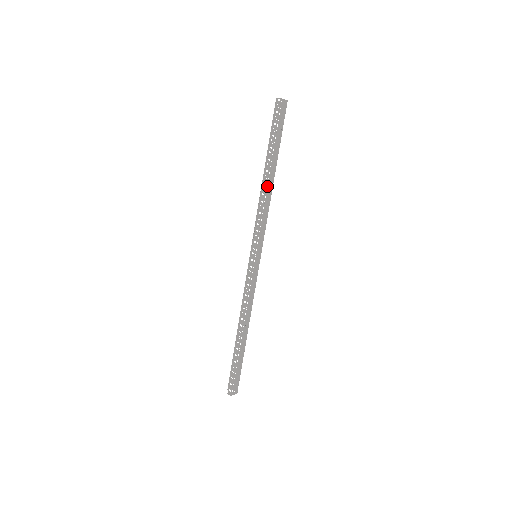
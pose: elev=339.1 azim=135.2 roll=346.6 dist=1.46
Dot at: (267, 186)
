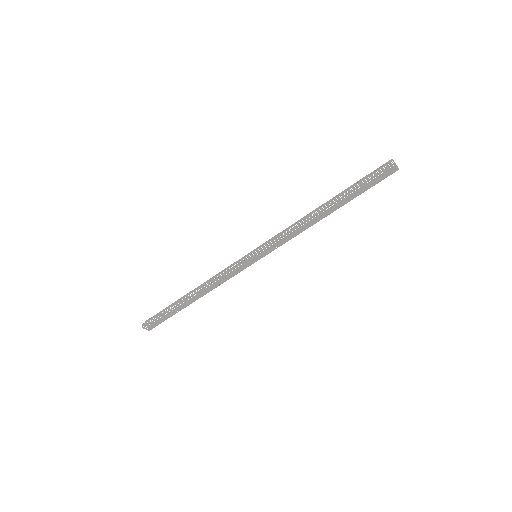
Dot at: occluded
